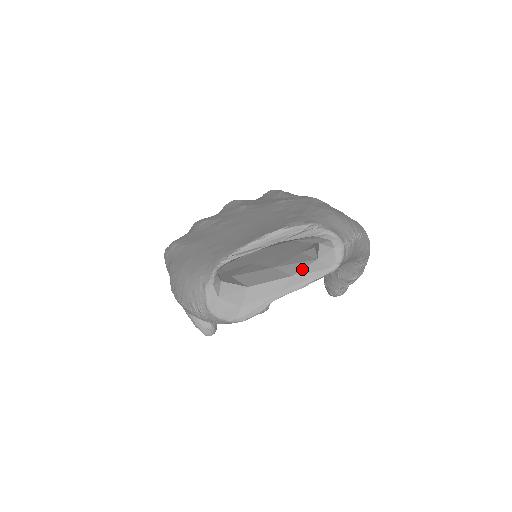
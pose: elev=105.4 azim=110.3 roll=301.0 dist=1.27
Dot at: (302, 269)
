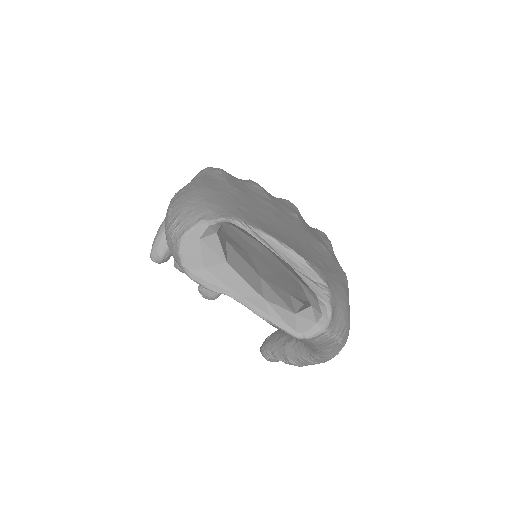
Dot at: (277, 304)
